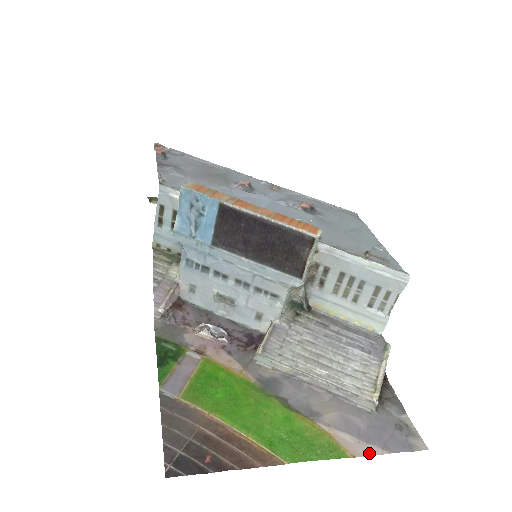
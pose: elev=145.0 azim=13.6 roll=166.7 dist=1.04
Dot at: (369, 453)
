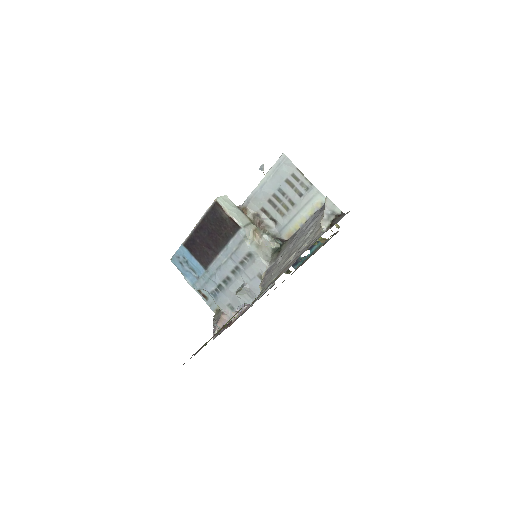
Dot at: occluded
